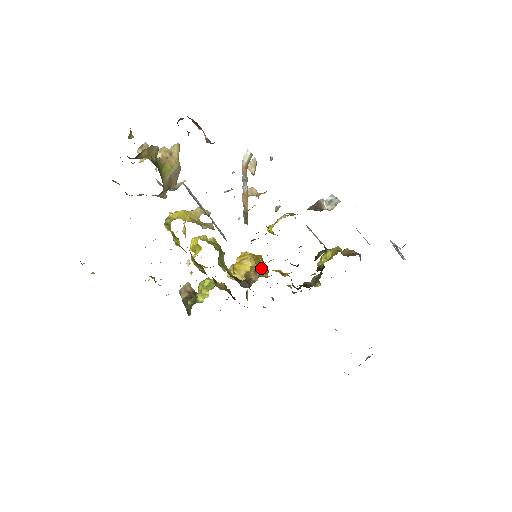
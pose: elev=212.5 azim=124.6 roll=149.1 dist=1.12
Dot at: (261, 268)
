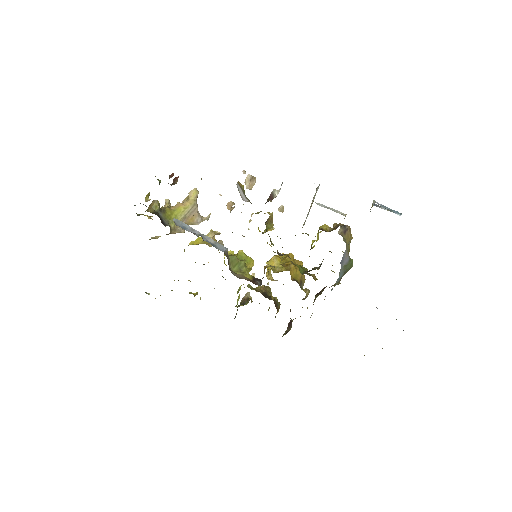
Dot at: occluded
